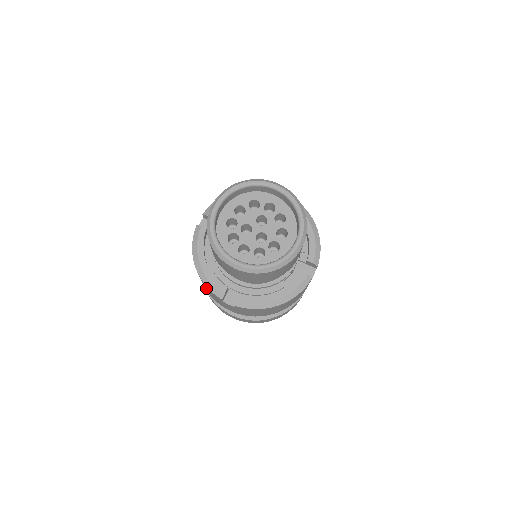
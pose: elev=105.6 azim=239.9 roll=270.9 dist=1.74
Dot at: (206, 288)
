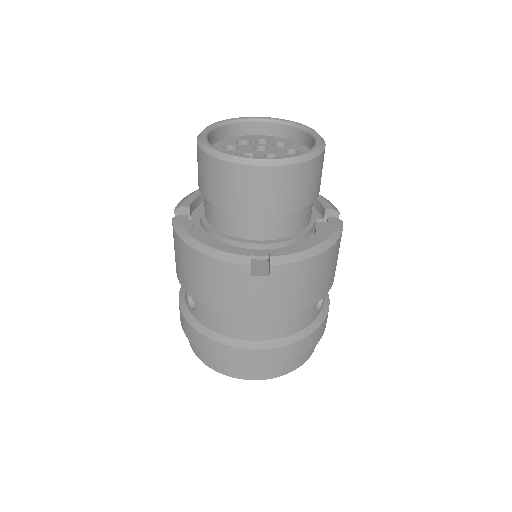
Dot at: (215, 284)
